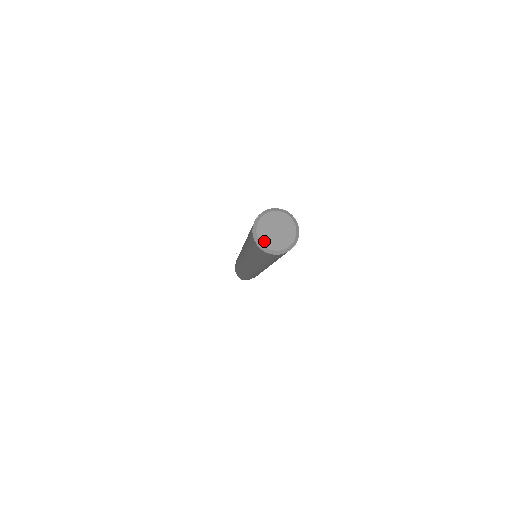
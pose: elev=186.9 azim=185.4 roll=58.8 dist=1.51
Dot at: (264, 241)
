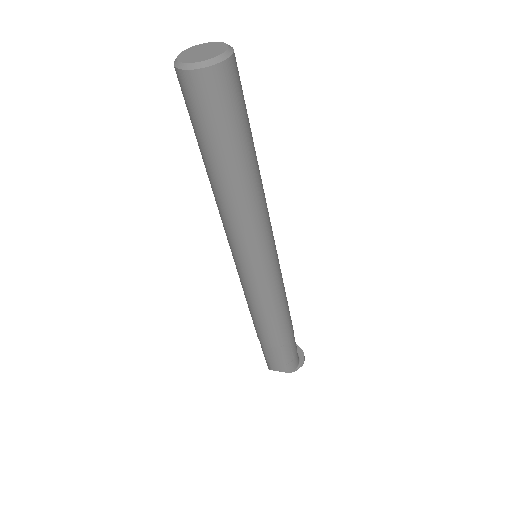
Dot at: (182, 55)
